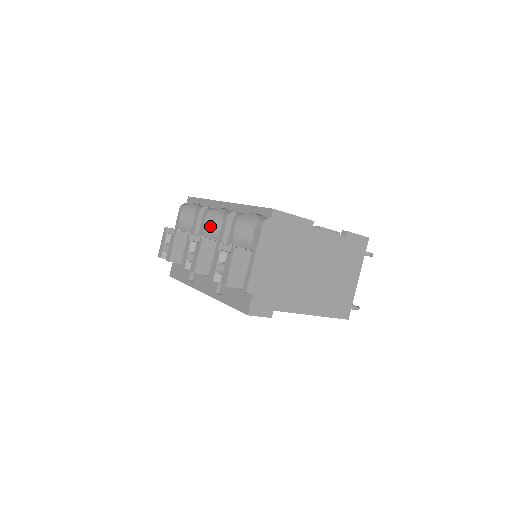
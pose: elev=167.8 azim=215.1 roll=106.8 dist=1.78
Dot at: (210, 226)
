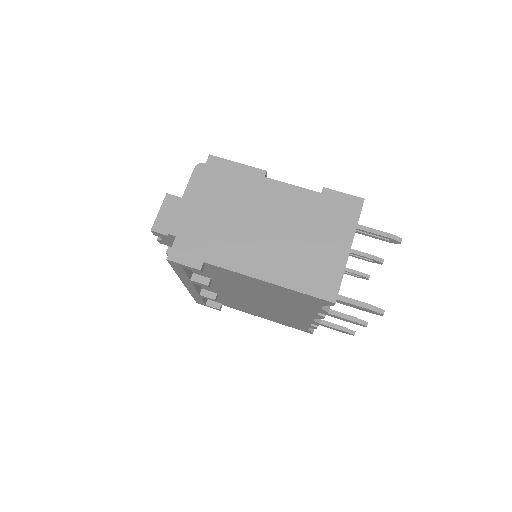
Dot at: occluded
